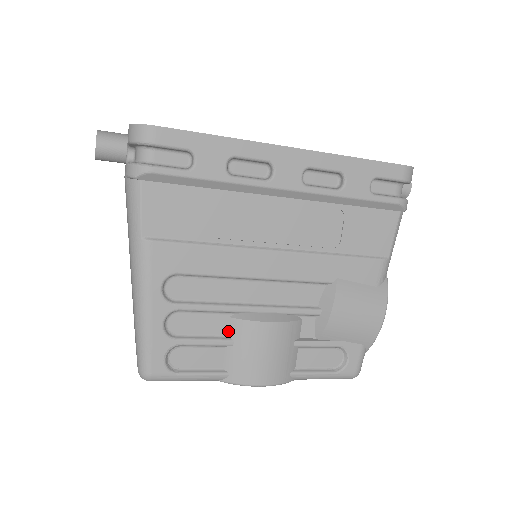
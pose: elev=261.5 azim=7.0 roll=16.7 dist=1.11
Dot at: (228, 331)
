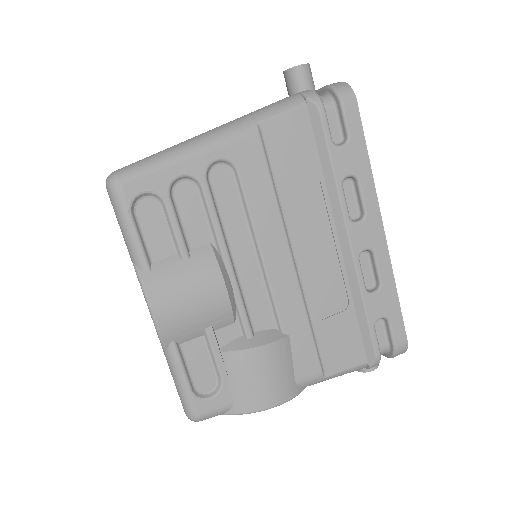
Dot at: (196, 249)
